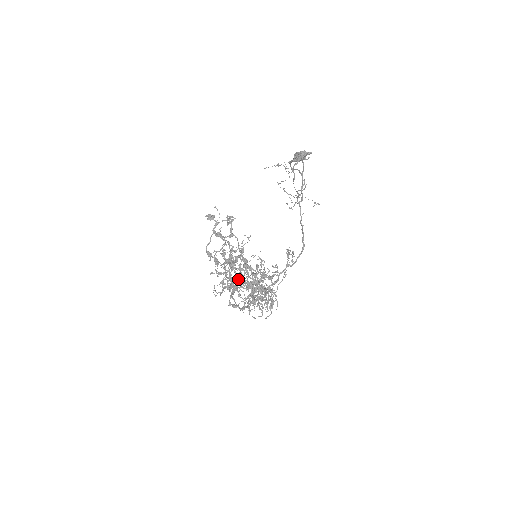
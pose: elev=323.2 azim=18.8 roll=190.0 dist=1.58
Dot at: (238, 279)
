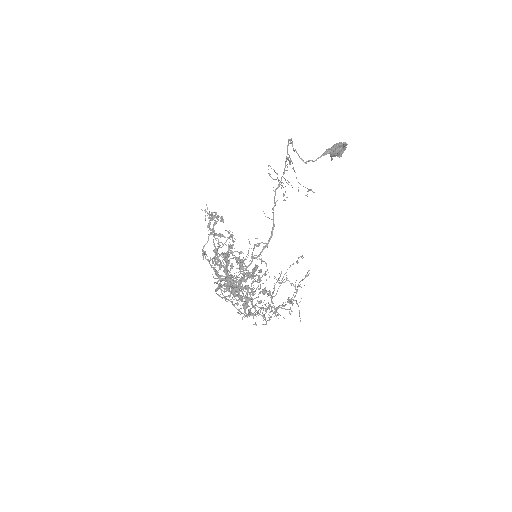
Dot at: (226, 278)
